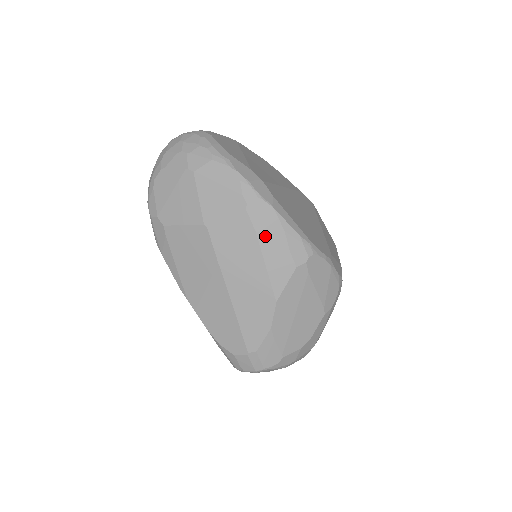
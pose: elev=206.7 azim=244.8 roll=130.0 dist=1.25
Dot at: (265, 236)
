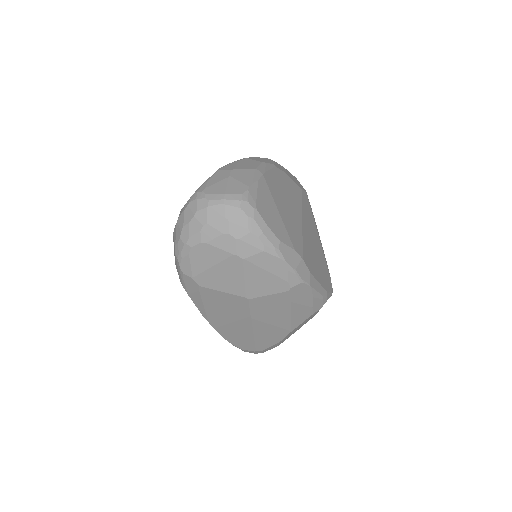
Dot at: (297, 303)
